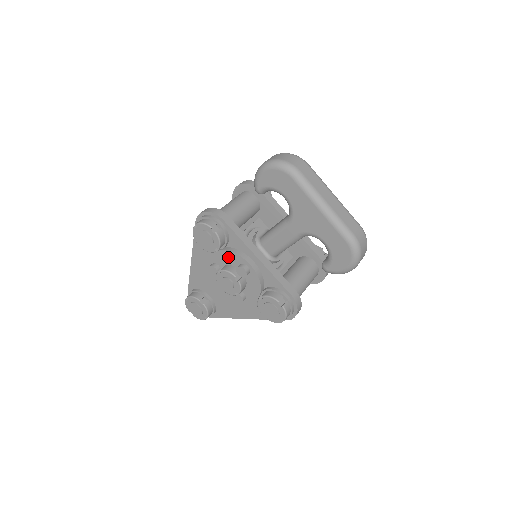
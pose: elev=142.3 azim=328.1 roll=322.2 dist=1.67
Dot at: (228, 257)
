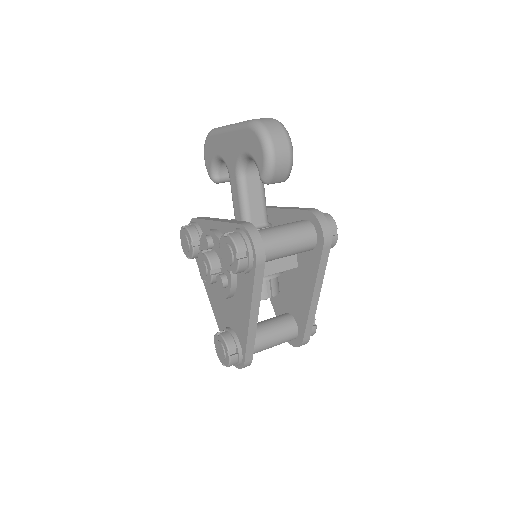
Dot at: (203, 246)
